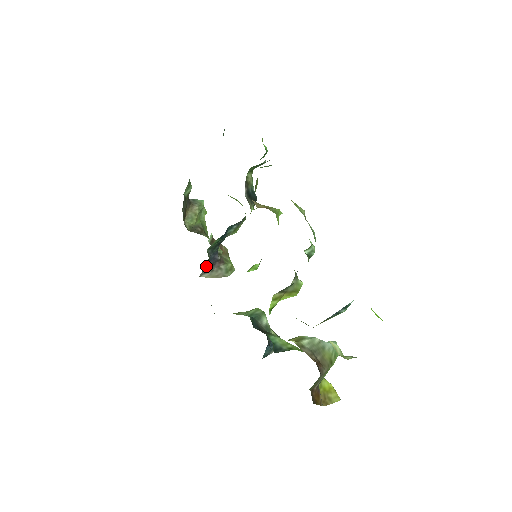
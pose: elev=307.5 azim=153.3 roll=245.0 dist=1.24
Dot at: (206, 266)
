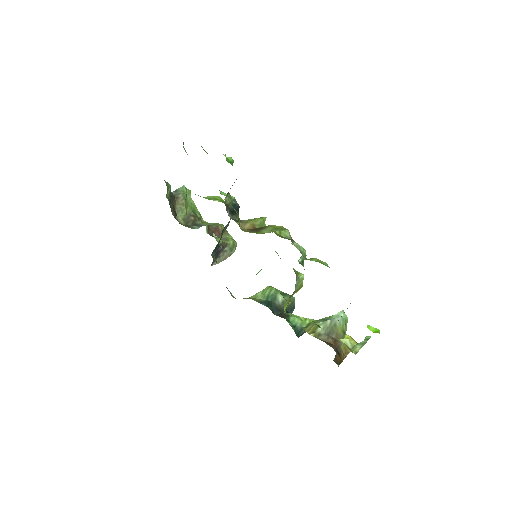
Dot at: occluded
